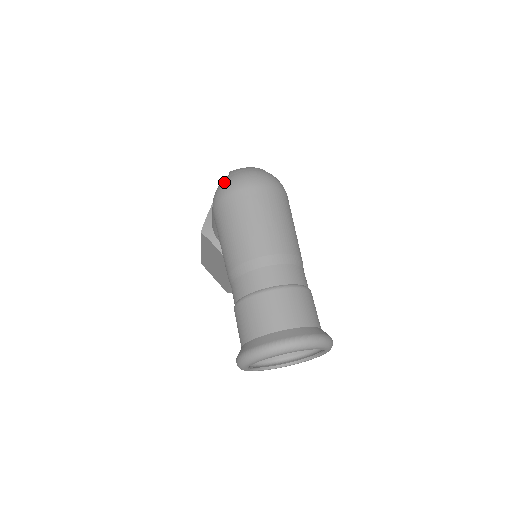
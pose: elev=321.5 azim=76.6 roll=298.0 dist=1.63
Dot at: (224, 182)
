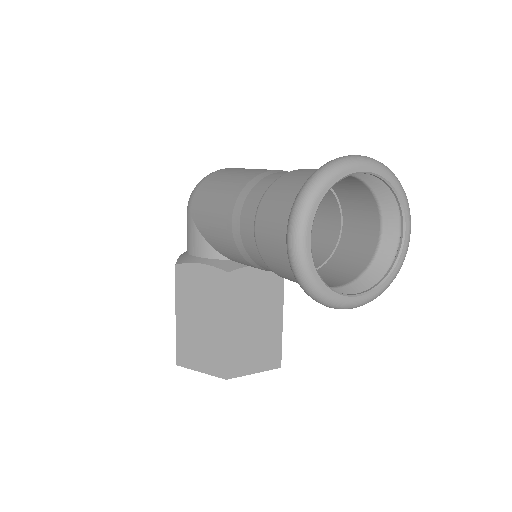
Dot at: occluded
